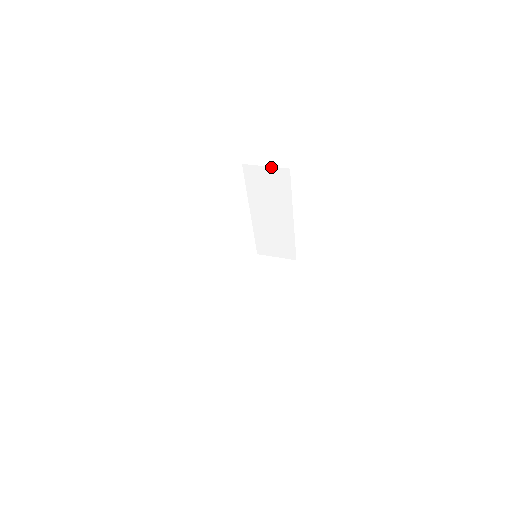
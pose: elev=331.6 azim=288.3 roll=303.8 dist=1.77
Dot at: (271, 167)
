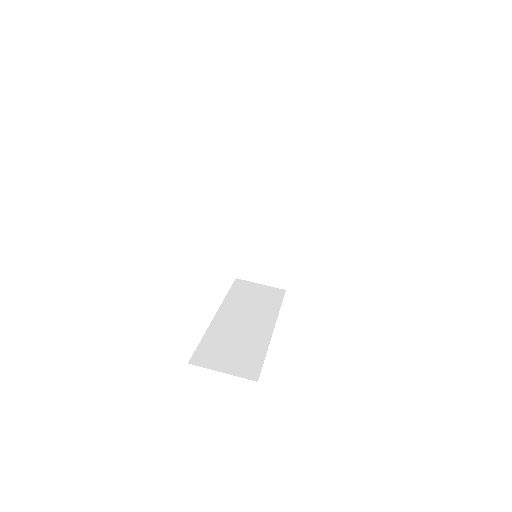
Dot at: occluded
